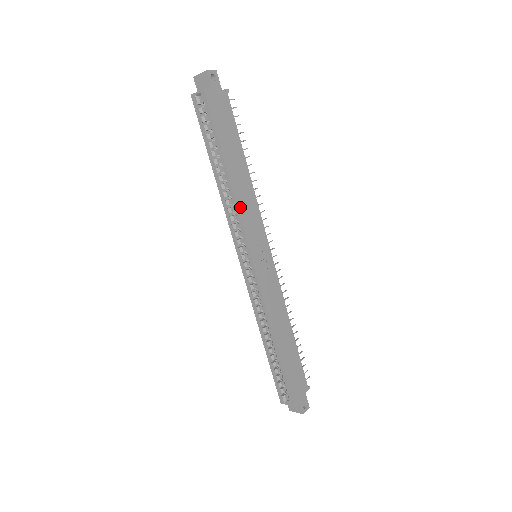
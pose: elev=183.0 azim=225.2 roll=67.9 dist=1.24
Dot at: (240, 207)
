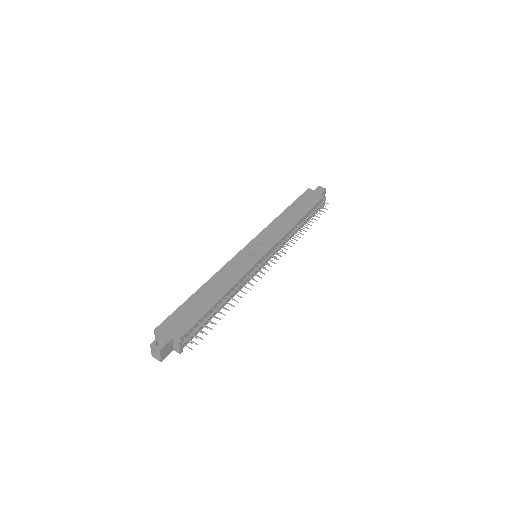
Dot at: (271, 226)
